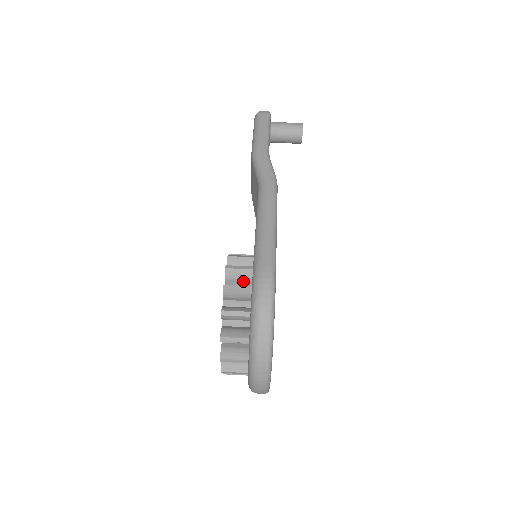
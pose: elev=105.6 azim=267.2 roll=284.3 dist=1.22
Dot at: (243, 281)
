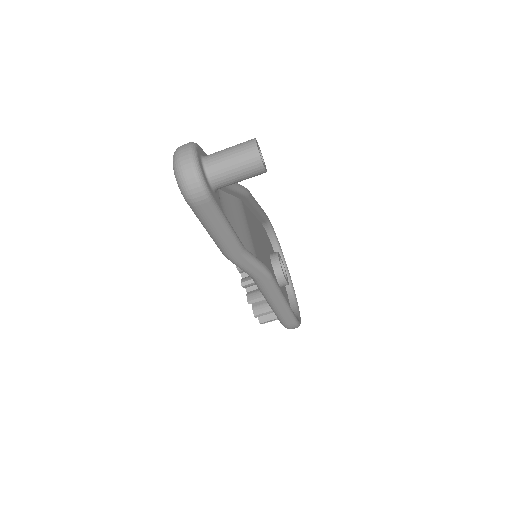
Dot at: occluded
